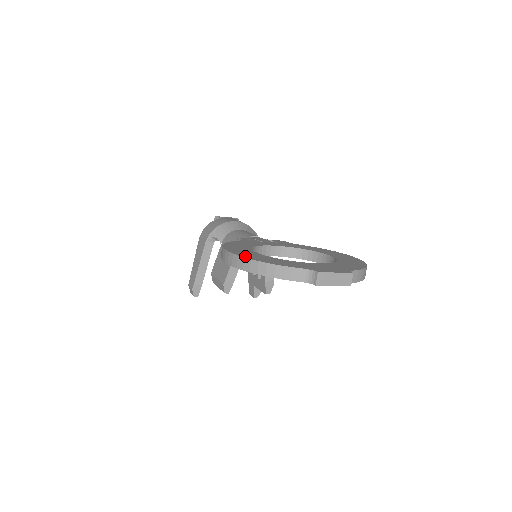
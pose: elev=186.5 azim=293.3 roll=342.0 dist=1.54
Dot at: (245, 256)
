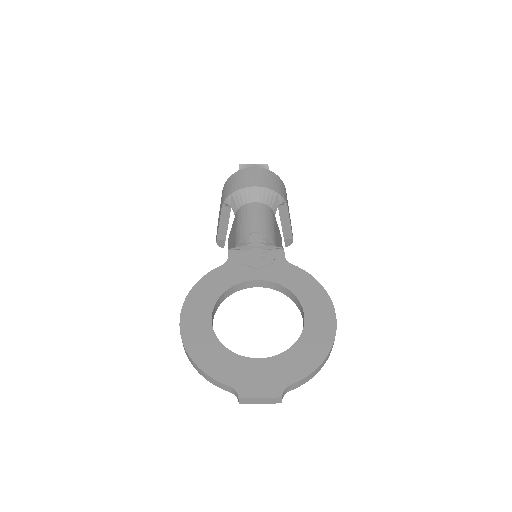
Dot at: (188, 343)
